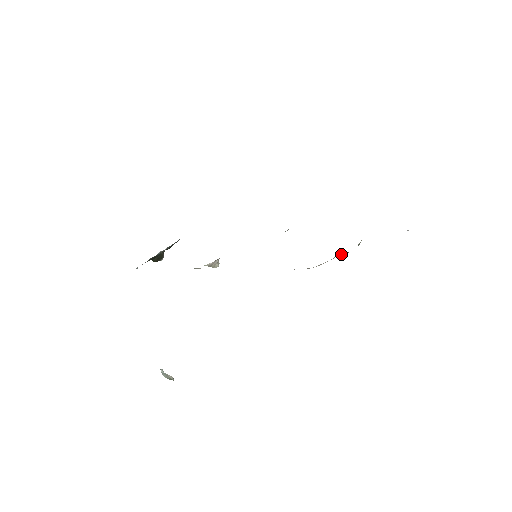
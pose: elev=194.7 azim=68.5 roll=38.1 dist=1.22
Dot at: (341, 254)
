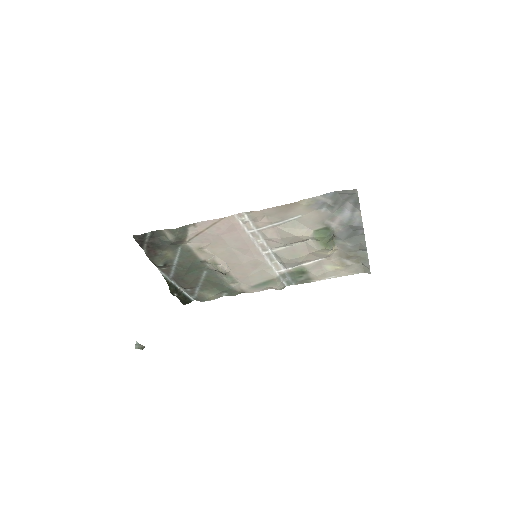
Dot at: (317, 233)
